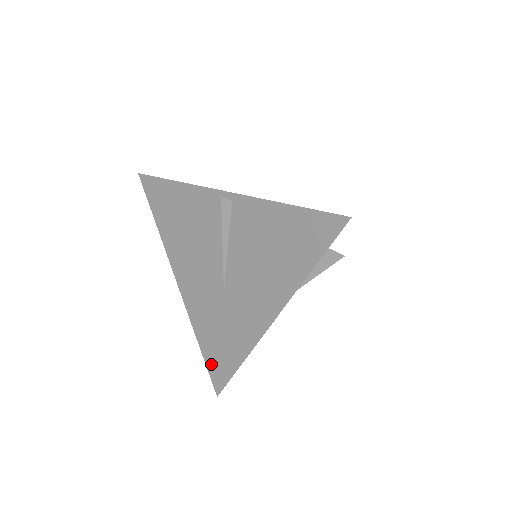
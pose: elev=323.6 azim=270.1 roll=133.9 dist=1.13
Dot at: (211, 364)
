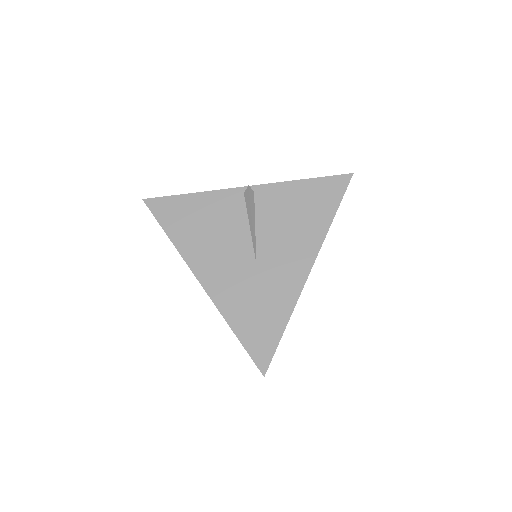
Dot at: (252, 344)
